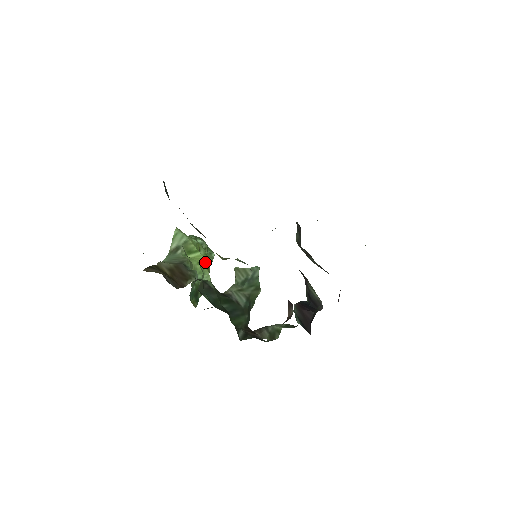
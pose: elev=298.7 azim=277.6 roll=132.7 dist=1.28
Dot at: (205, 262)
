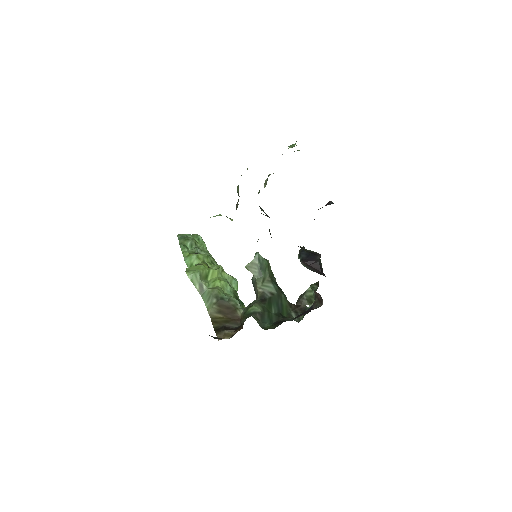
Dot at: (219, 271)
